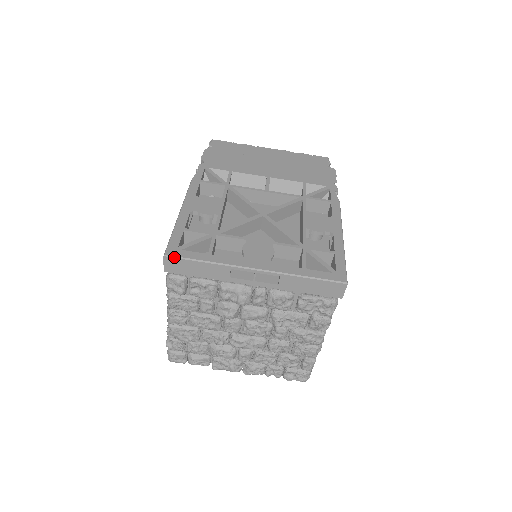
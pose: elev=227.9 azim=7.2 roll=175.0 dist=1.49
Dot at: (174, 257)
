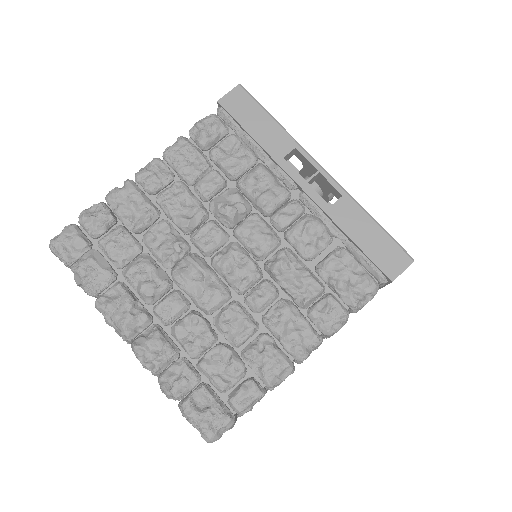
Dot at: (248, 93)
